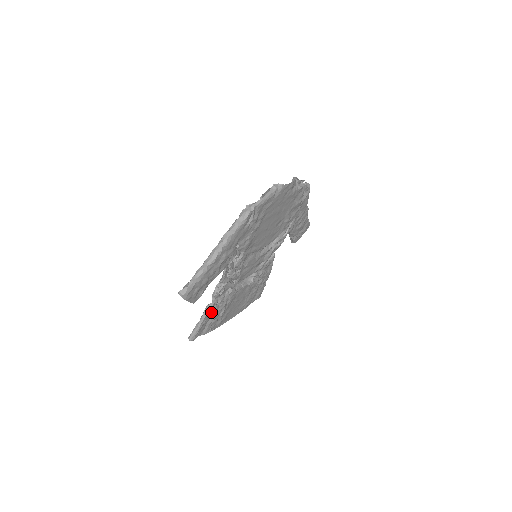
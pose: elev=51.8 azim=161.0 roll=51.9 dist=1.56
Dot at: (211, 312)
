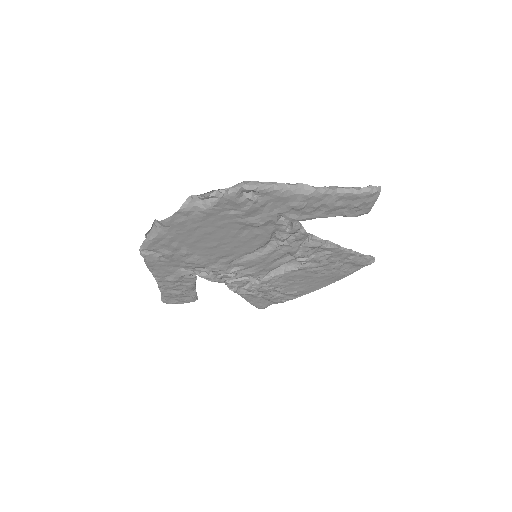
Dot at: (251, 296)
